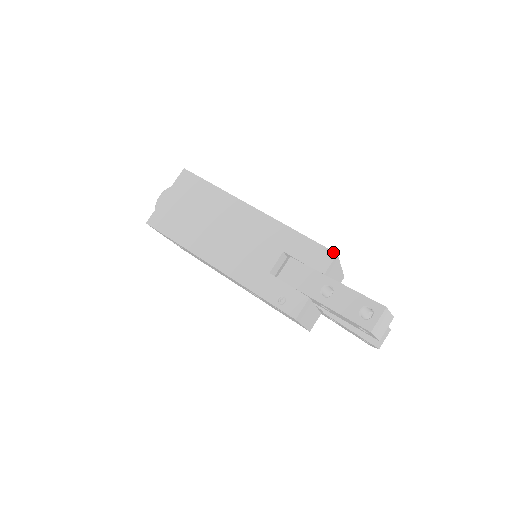
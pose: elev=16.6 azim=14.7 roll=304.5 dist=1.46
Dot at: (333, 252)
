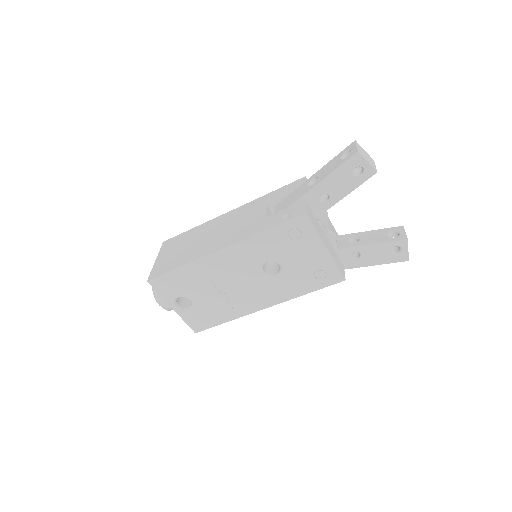
Dot at: (302, 178)
